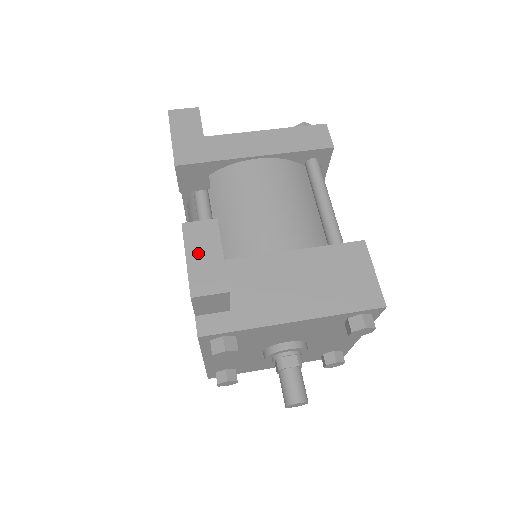
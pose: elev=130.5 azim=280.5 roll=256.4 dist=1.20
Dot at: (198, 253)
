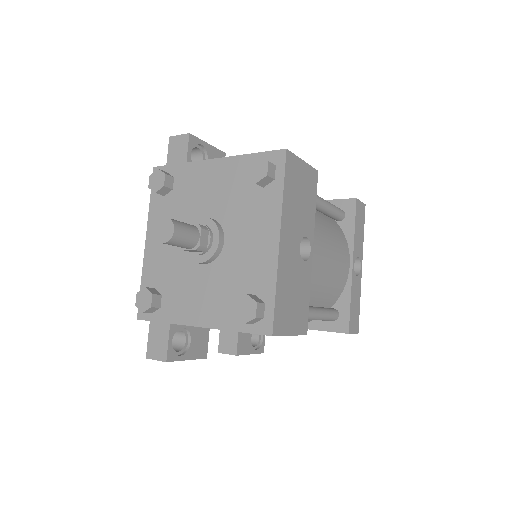
Dot at: occluded
